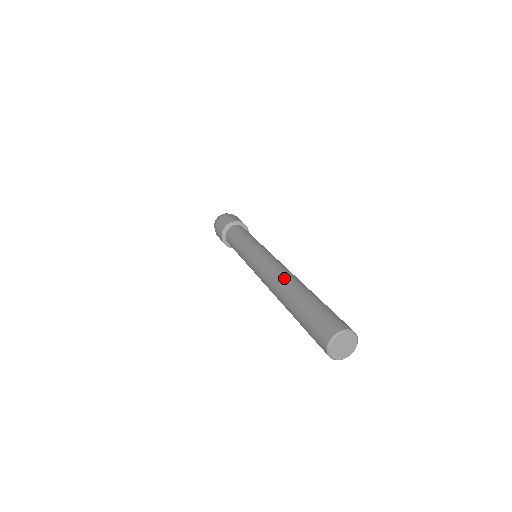
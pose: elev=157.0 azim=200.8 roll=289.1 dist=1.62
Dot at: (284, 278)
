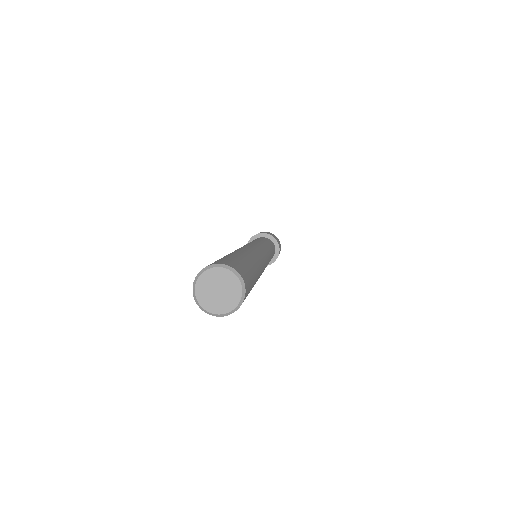
Dot at: occluded
